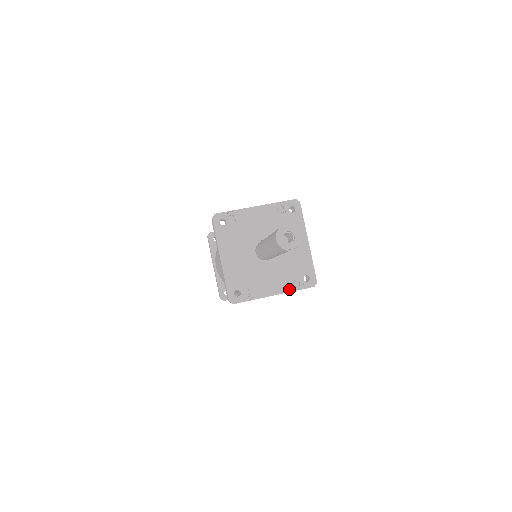
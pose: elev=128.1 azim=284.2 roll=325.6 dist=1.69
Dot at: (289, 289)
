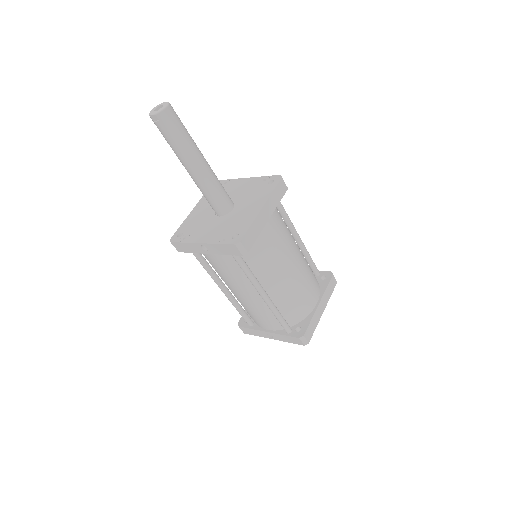
Dot at: (215, 241)
